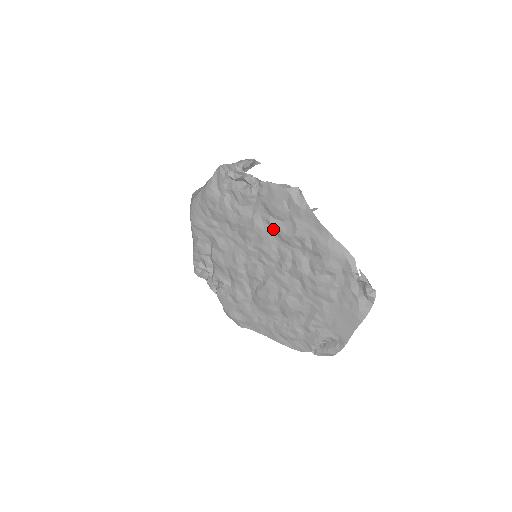
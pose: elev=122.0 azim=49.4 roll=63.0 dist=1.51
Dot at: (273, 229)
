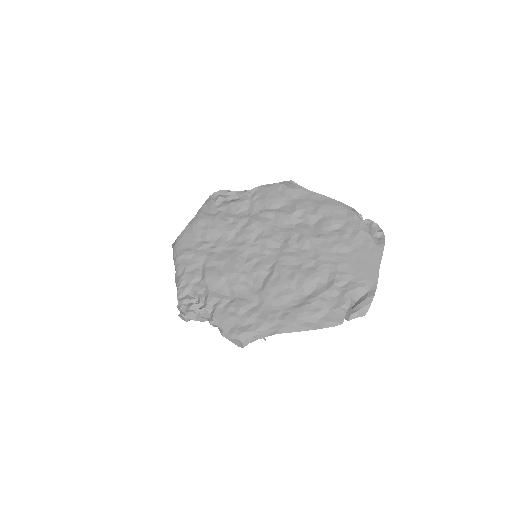
Dot at: (272, 218)
